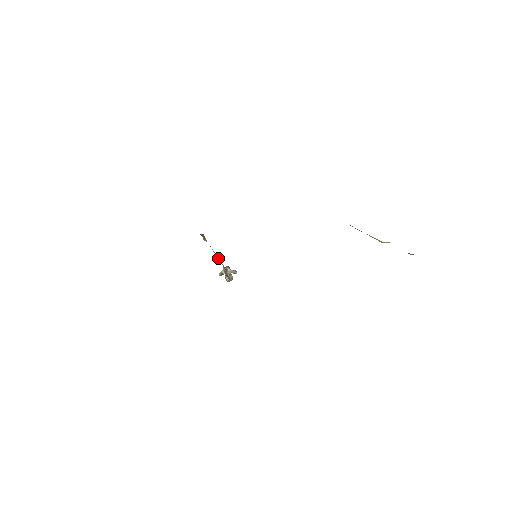
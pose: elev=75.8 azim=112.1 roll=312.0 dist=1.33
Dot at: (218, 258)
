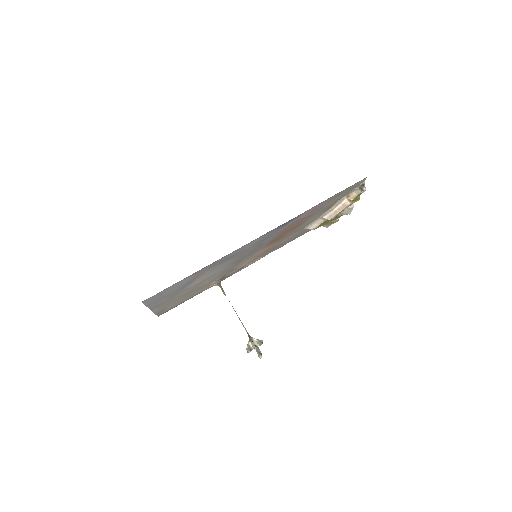
Dot at: (240, 320)
